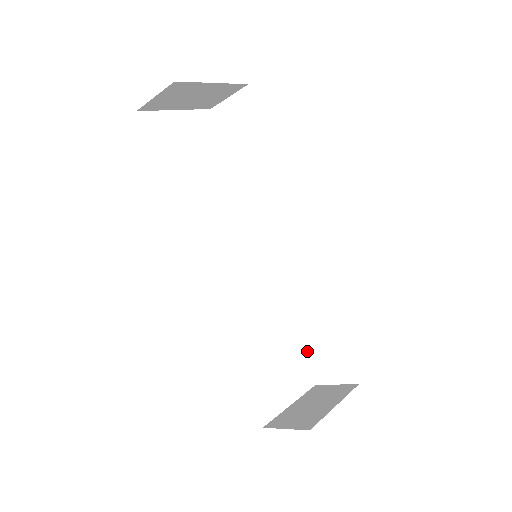
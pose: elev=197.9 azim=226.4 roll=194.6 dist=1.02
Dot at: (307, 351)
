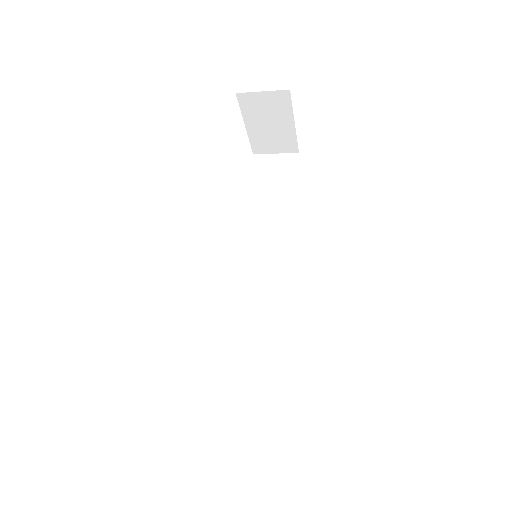
Dot at: (231, 393)
